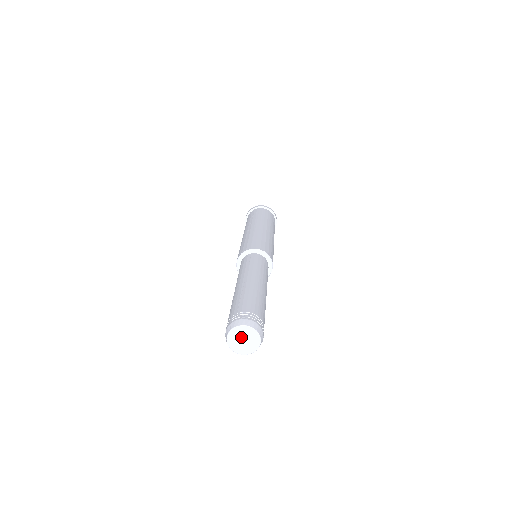
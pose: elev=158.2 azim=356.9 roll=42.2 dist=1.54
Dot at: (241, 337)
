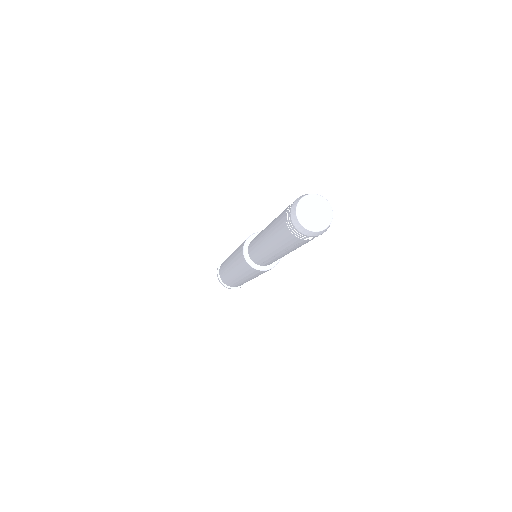
Dot at: (310, 210)
